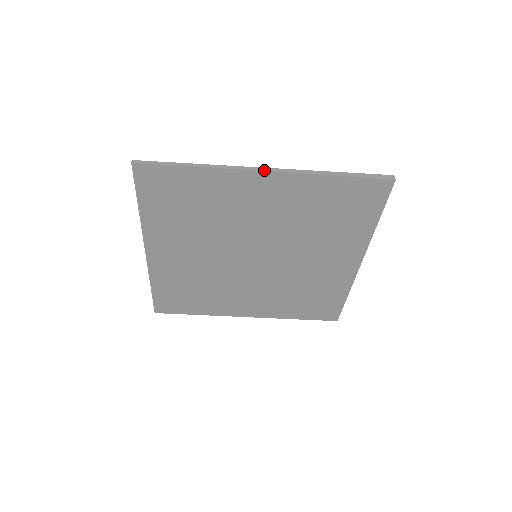
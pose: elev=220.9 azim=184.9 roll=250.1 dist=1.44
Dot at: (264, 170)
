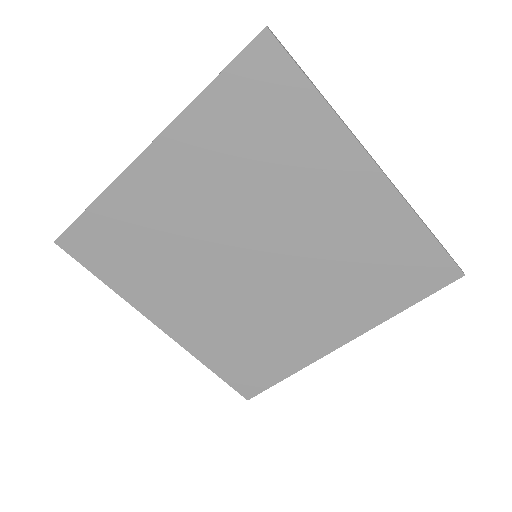
Dot at: (143, 151)
